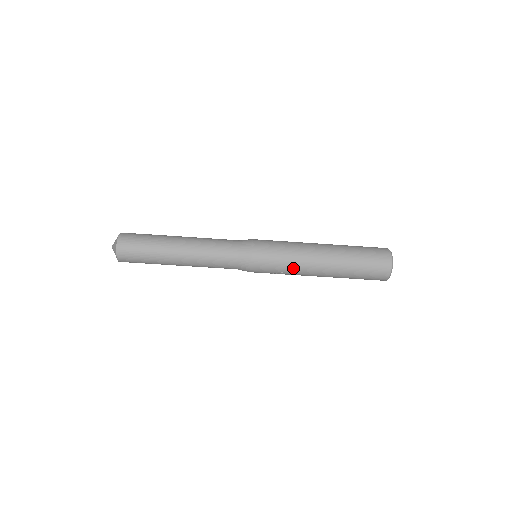
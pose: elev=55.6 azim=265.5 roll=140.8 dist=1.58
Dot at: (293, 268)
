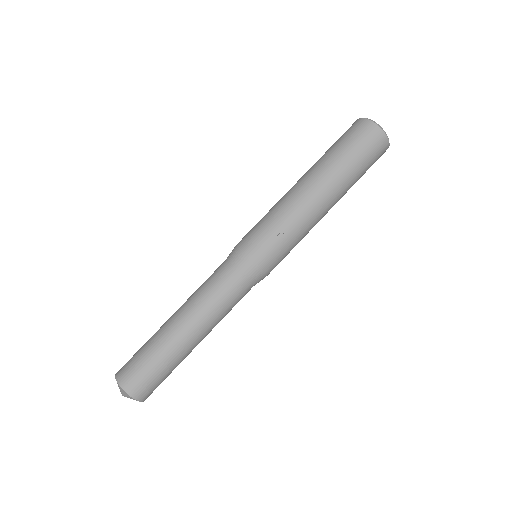
Dot at: (285, 213)
